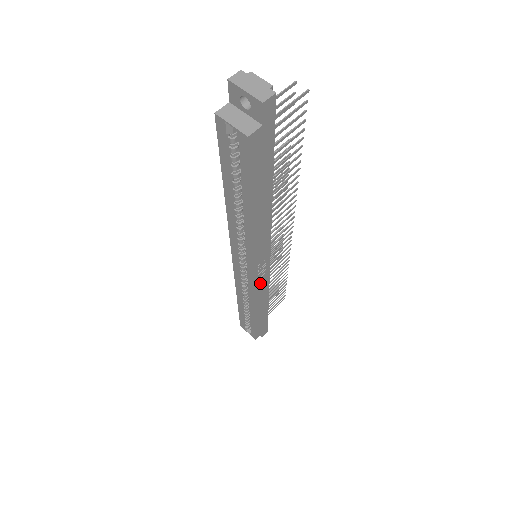
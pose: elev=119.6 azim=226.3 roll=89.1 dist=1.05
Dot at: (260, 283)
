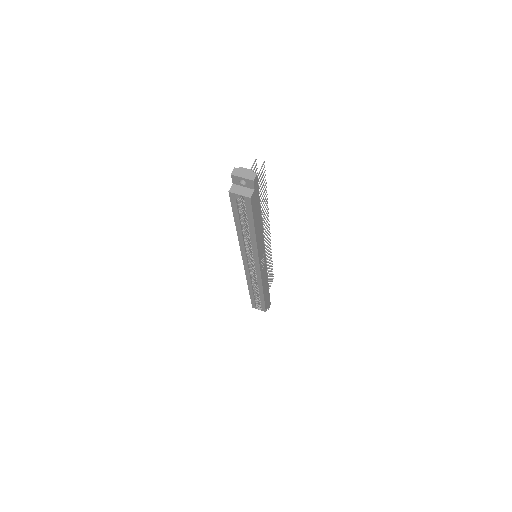
Dot at: (263, 271)
